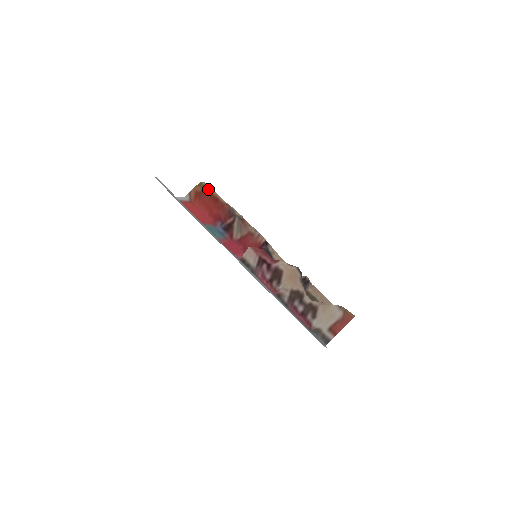
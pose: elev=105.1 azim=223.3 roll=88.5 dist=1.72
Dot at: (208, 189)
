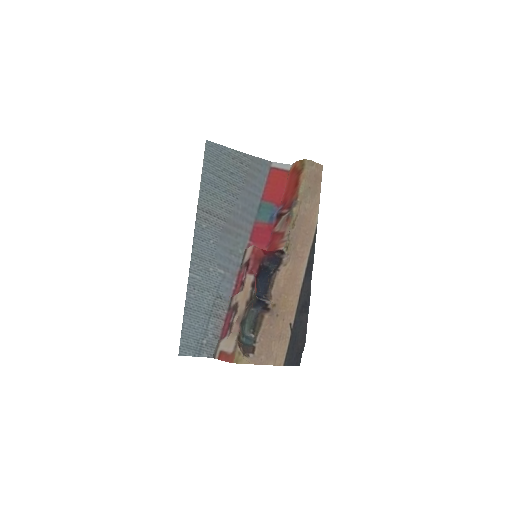
Dot at: (302, 170)
